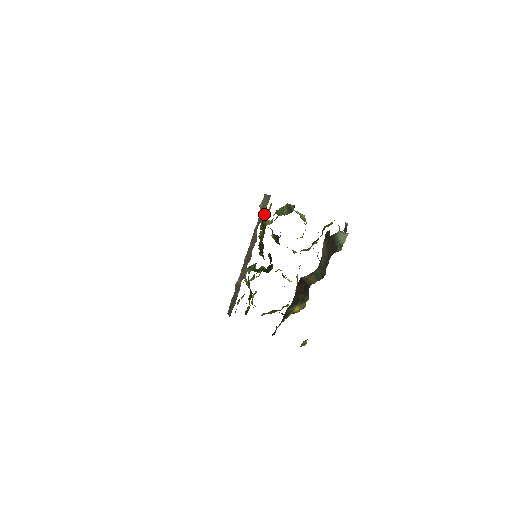
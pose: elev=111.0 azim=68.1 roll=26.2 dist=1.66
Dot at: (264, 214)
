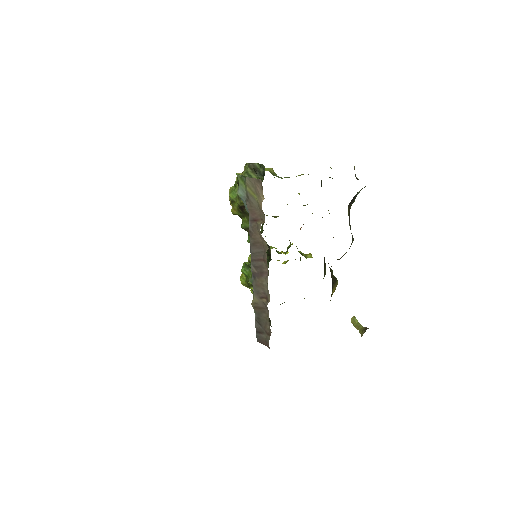
Dot at: occluded
